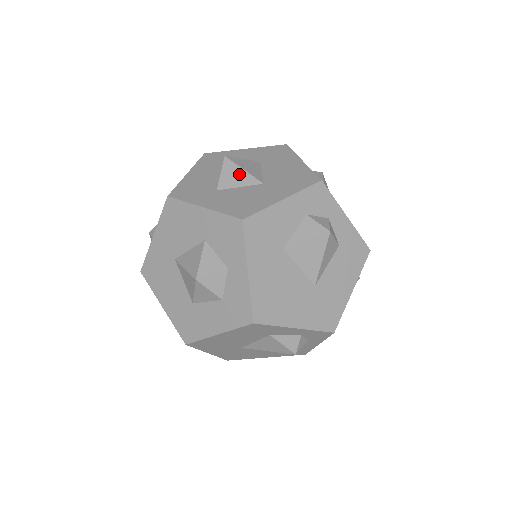
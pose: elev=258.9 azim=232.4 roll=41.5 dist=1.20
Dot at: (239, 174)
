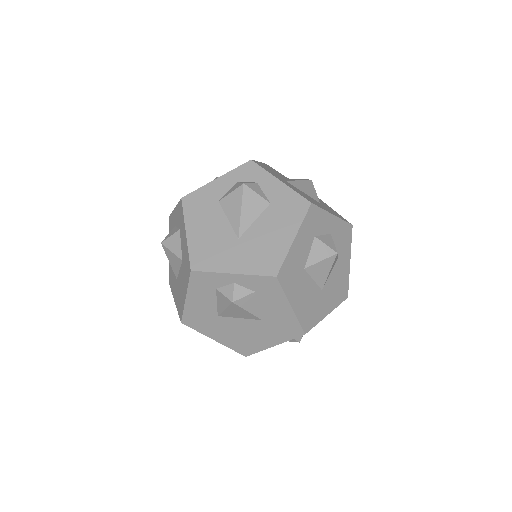
Dot at: occluded
